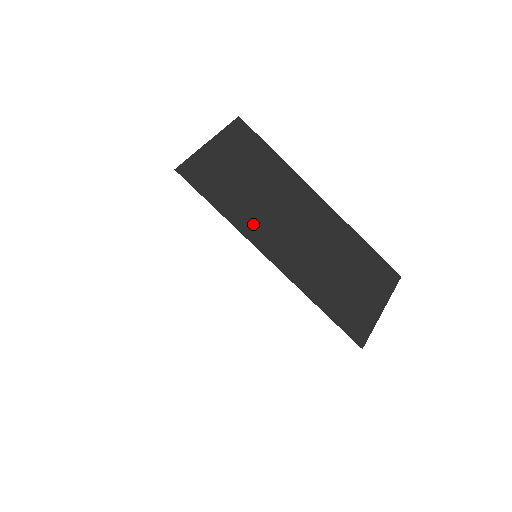
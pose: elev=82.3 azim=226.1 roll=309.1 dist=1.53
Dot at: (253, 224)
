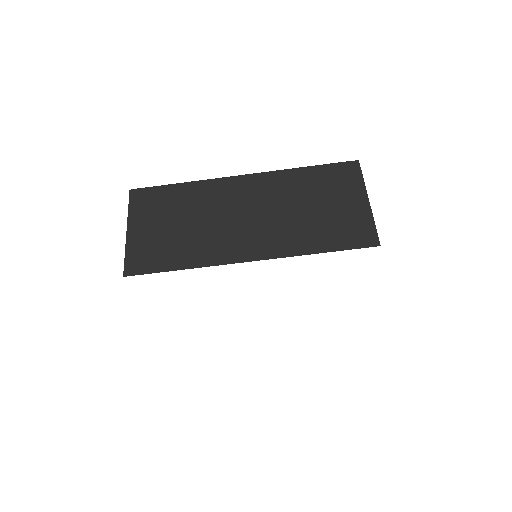
Dot at: (212, 251)
